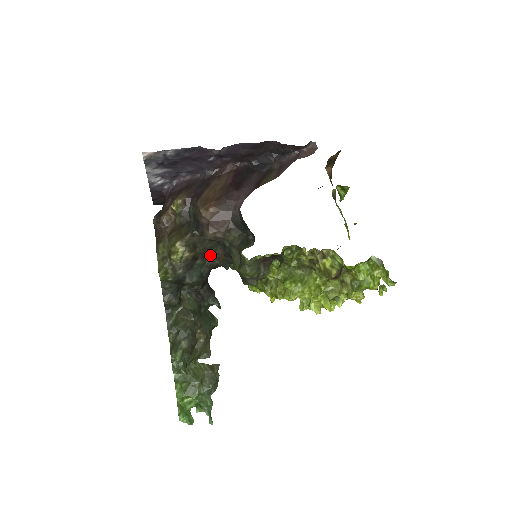
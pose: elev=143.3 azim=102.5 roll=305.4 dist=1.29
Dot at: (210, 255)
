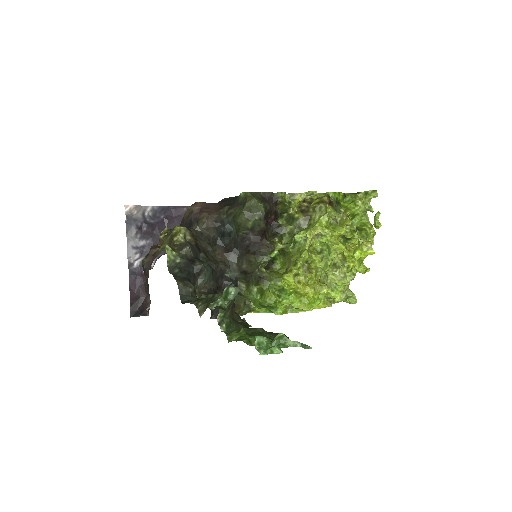
Dot at: (211, 256)
